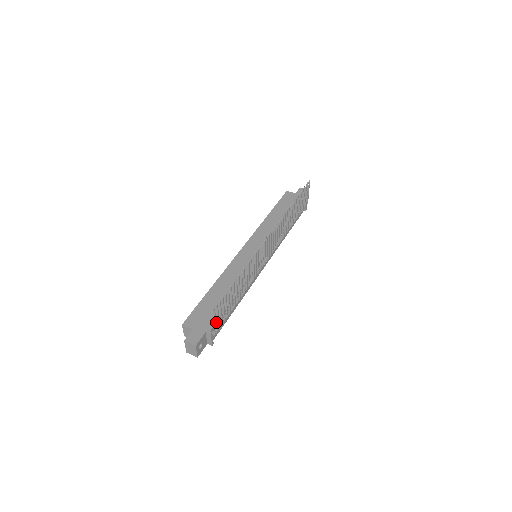
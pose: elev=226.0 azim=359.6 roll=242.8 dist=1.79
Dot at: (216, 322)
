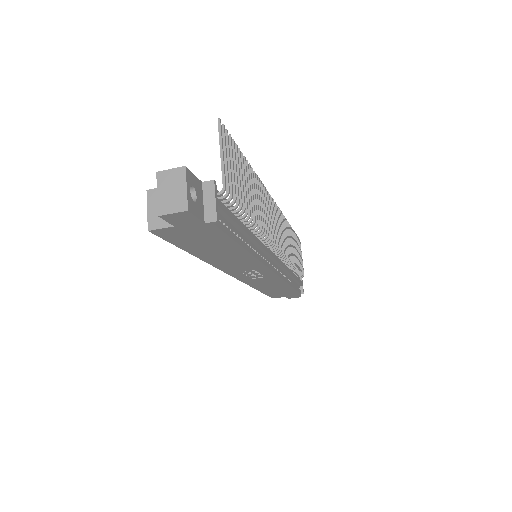
Dot at: (223, 159)
